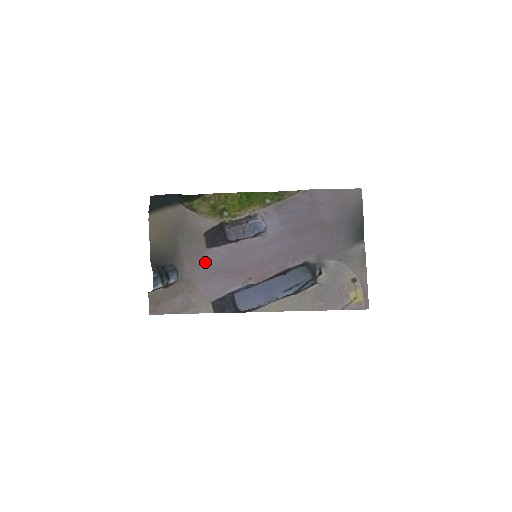
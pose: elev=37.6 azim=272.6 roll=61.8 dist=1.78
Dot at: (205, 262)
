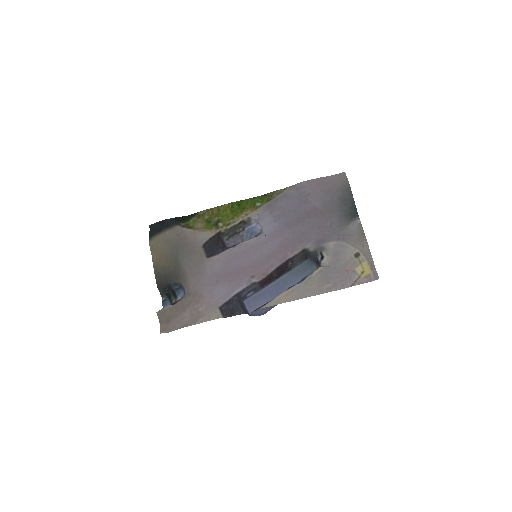
Dot at: (207, 271)
